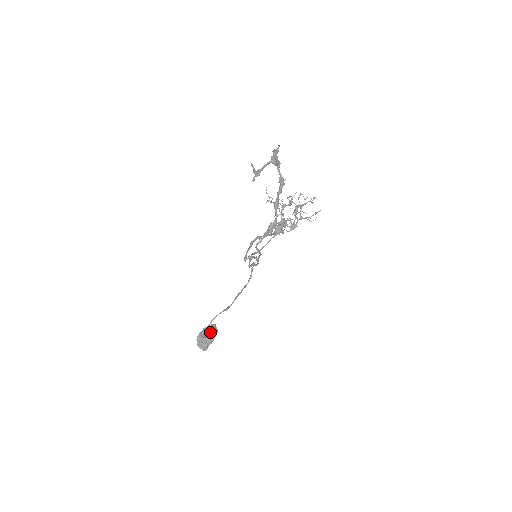
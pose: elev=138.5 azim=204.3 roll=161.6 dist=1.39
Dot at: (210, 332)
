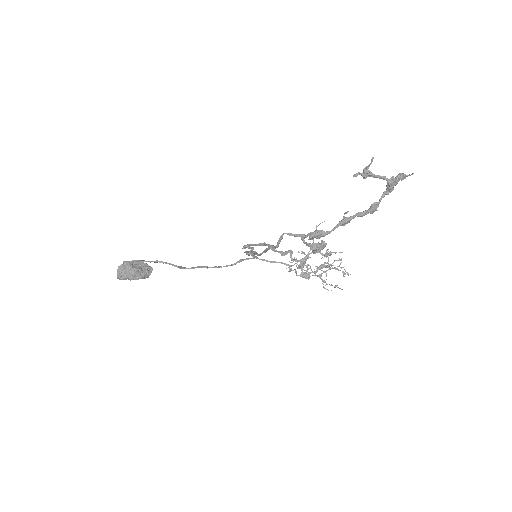
Dot at: (142, 270)
